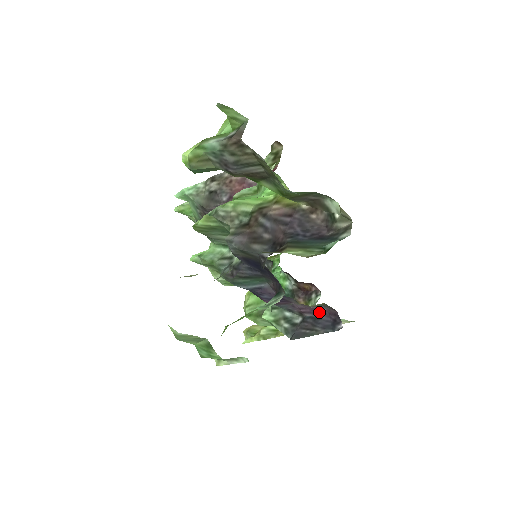
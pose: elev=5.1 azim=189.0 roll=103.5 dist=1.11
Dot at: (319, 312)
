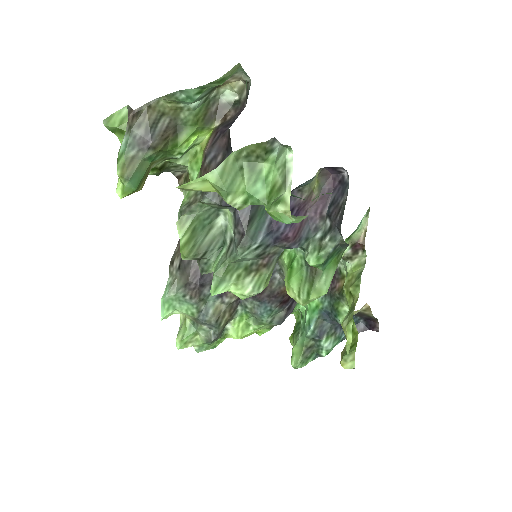
Dot at: (327, 197)
